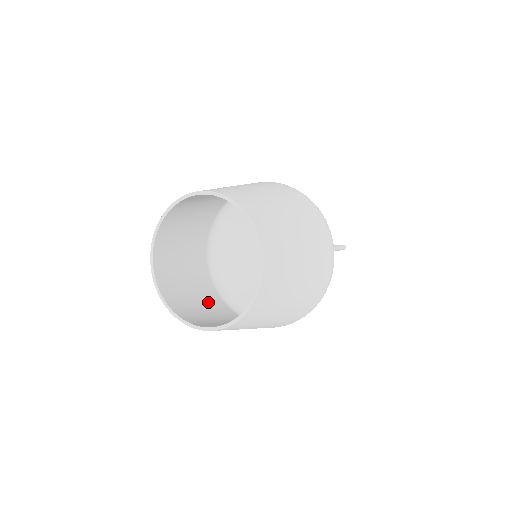
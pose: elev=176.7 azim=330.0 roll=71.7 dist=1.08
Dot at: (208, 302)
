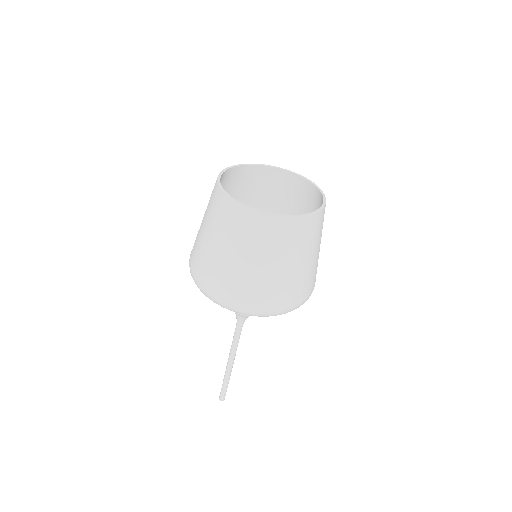
Dot at: (276, 280)
